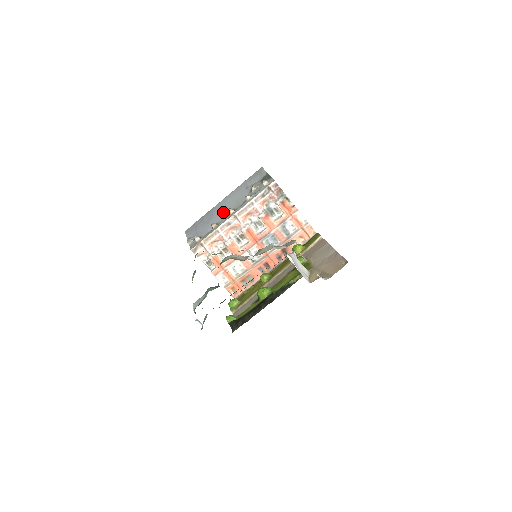
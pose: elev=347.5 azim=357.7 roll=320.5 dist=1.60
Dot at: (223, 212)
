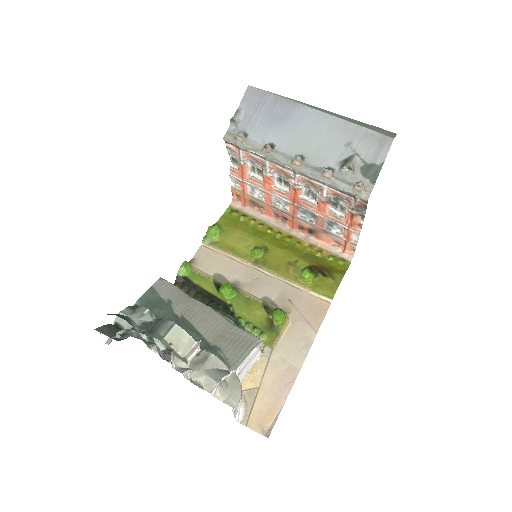
Dot at: (295, 138)
